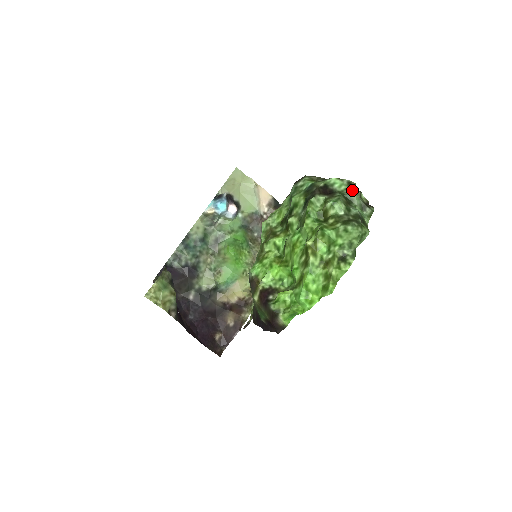
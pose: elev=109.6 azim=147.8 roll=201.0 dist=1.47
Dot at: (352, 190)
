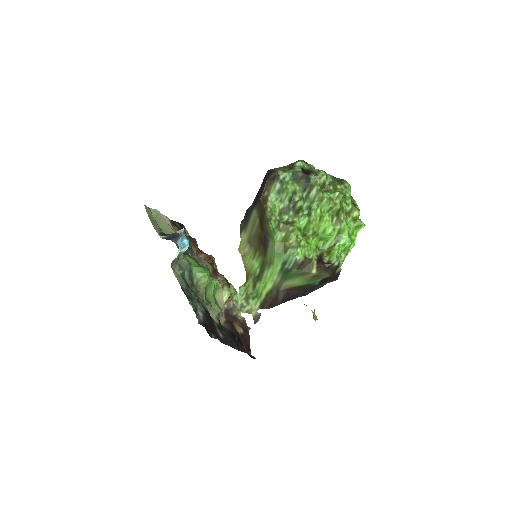
Dot at: (310, 165)
